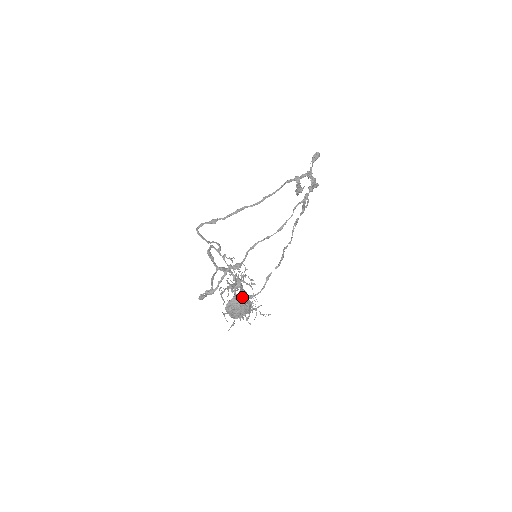
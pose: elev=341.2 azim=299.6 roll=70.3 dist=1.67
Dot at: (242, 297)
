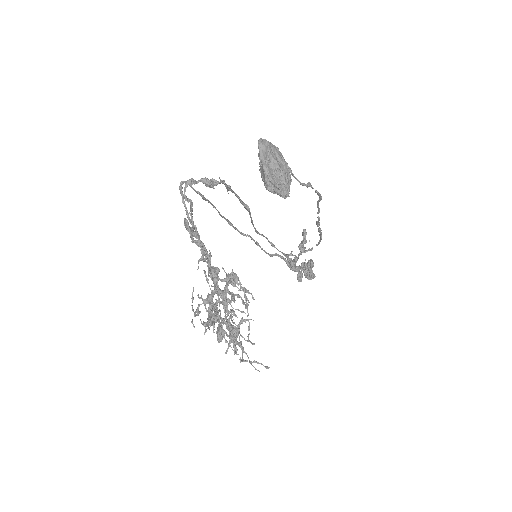
Dot at: occluded
